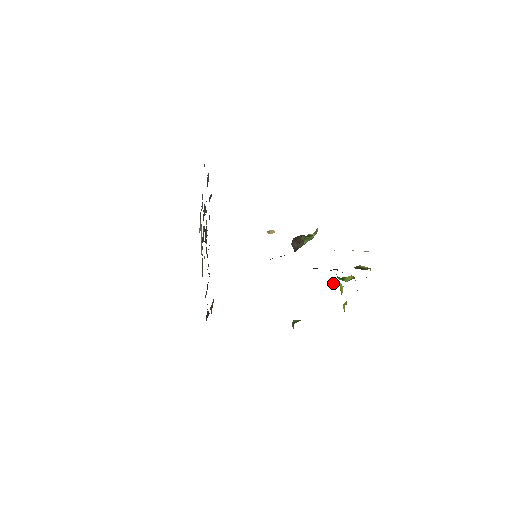
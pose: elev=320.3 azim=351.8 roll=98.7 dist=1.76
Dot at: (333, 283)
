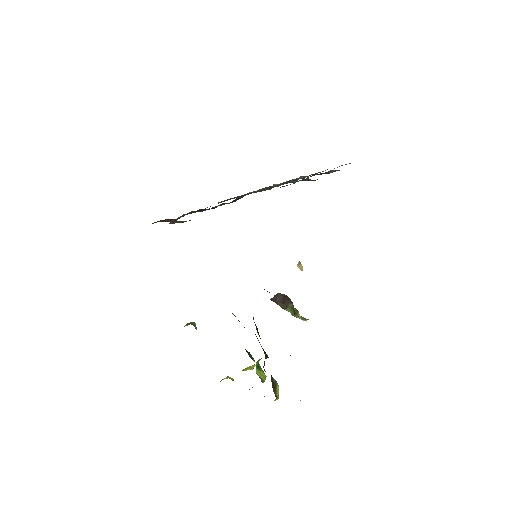
Dot at: (252, 357)
